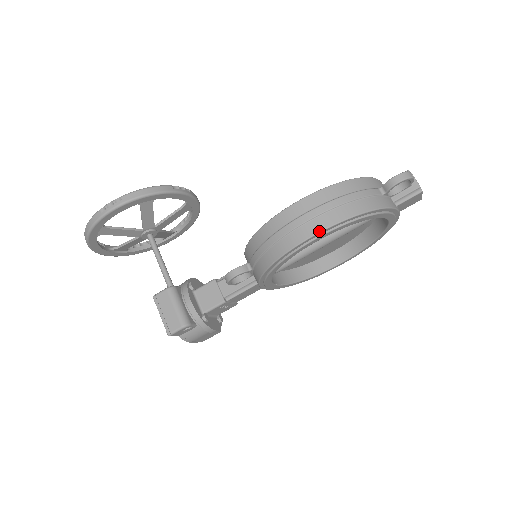
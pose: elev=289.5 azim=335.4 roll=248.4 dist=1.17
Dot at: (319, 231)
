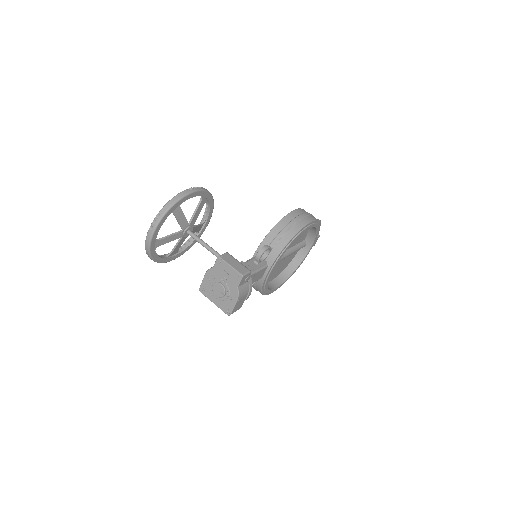
Dot at: (313, 220)
